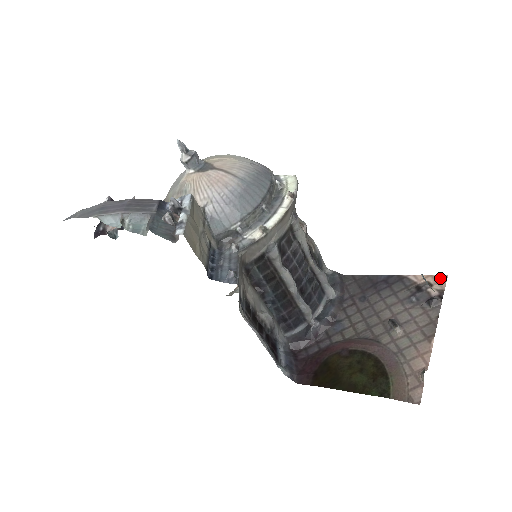
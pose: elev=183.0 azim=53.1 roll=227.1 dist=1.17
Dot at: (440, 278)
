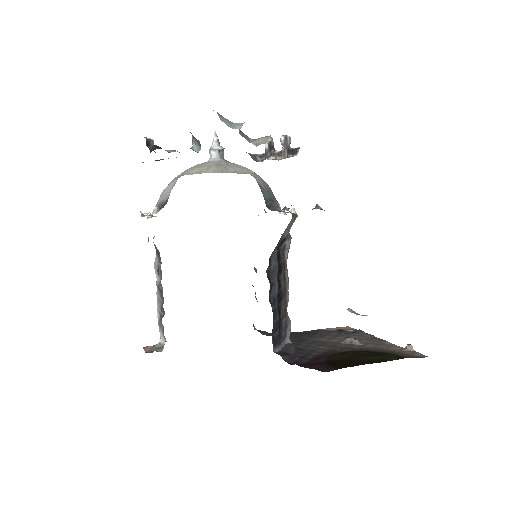
Dot at: (345, 327)
